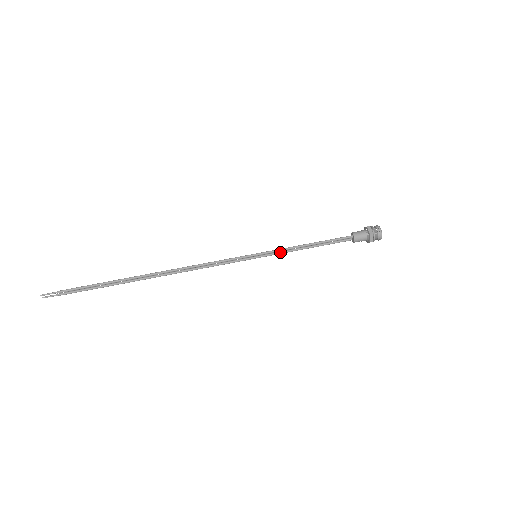
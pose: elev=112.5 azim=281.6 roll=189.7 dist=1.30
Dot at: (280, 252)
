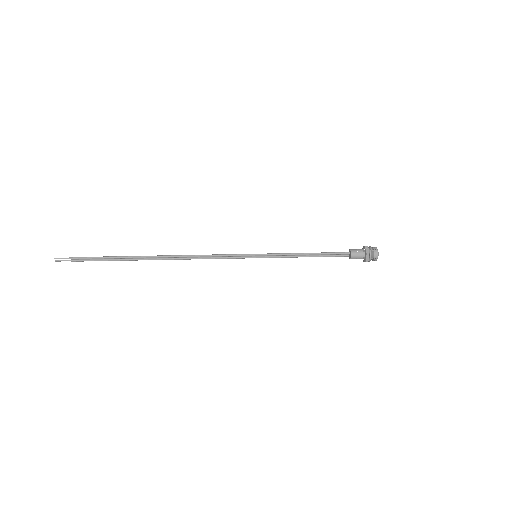
Dot at: (279, 256)
